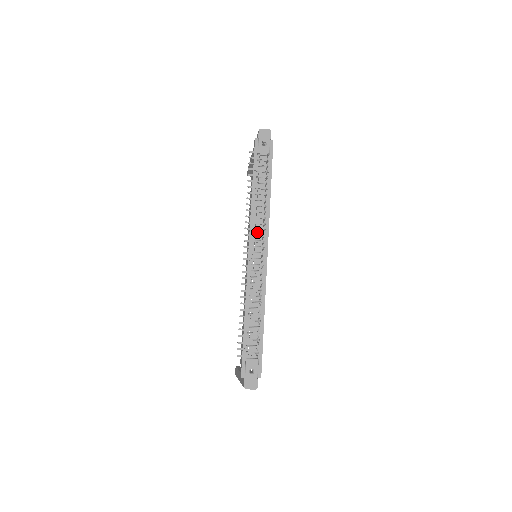
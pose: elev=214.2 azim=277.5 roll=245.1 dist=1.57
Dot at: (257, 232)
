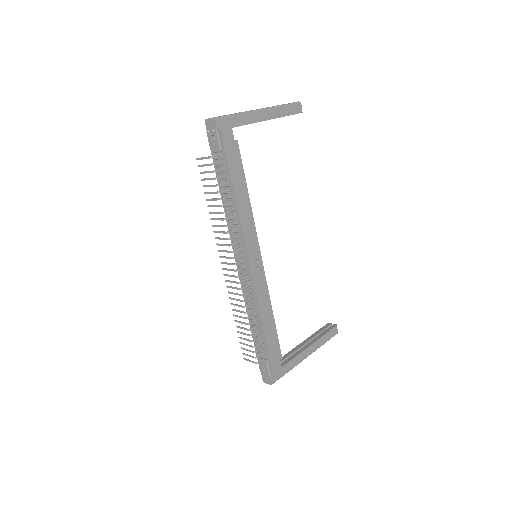
Dot at: (236, 241)
